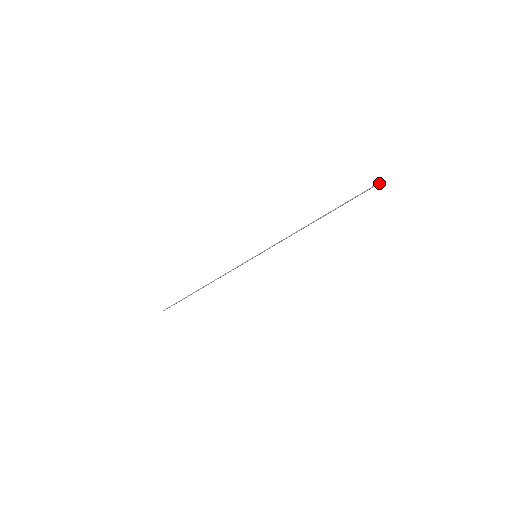
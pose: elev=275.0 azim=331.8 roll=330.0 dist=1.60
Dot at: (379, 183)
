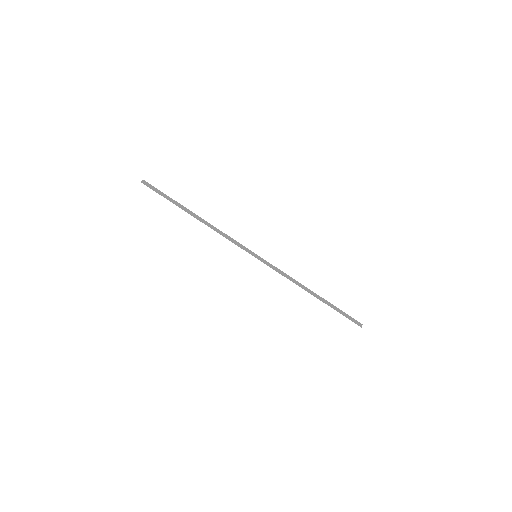
Dot at: occluded
